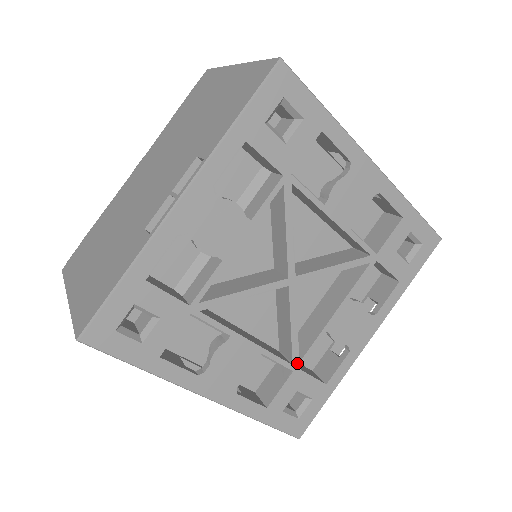
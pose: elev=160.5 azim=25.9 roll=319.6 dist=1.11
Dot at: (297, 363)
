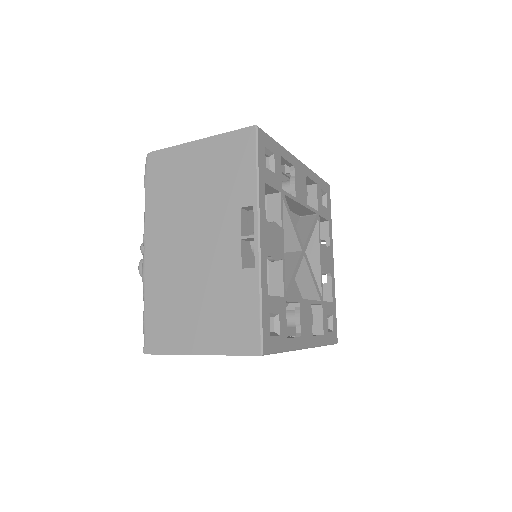
Dot at: (287, 296)
